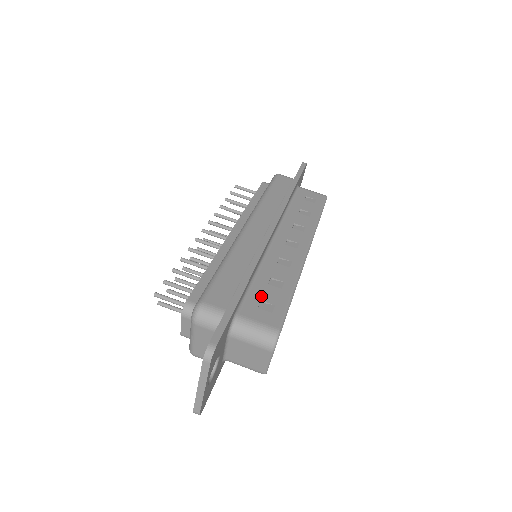
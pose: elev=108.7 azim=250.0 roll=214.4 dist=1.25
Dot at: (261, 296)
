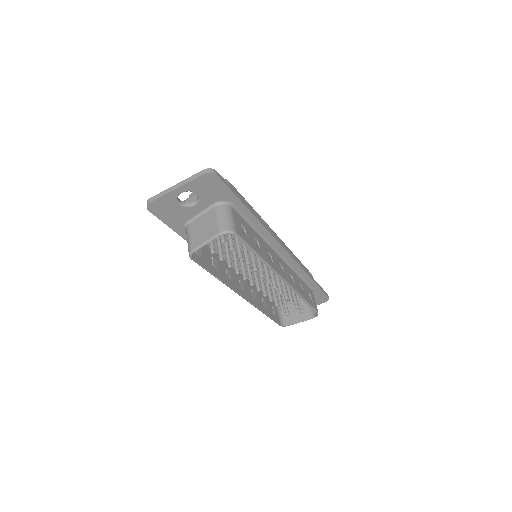
Dot at: (247, 229)
